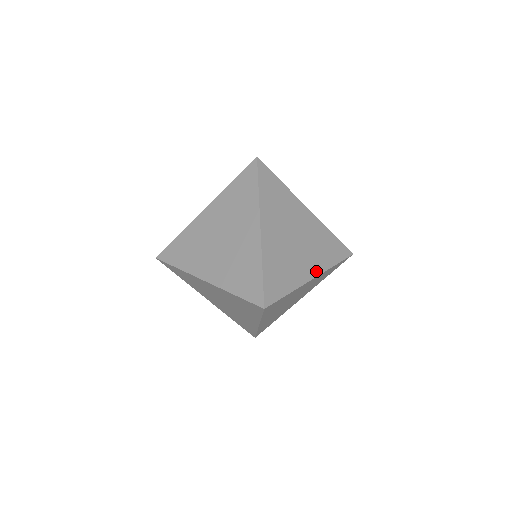
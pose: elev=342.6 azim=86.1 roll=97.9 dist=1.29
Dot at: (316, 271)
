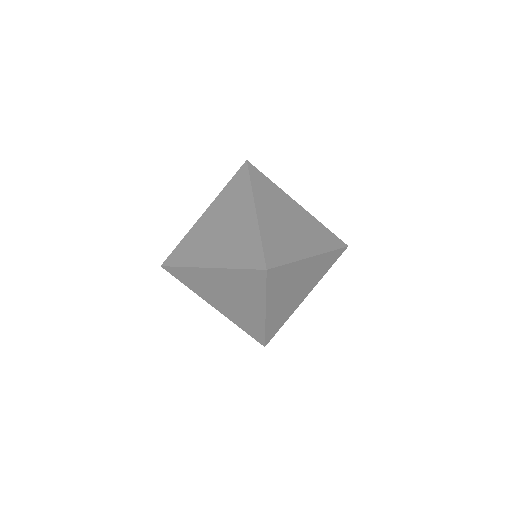
Dot at: (309, 291)
